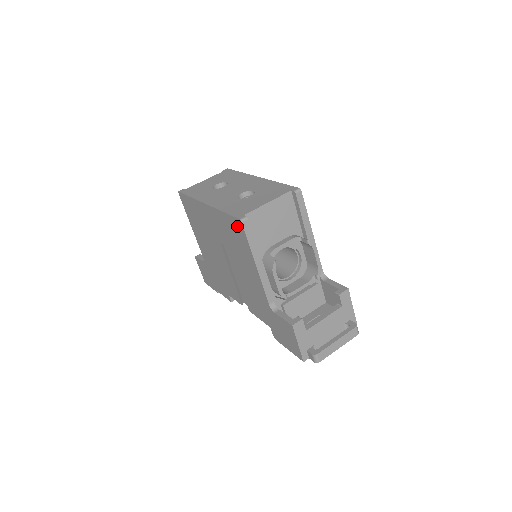
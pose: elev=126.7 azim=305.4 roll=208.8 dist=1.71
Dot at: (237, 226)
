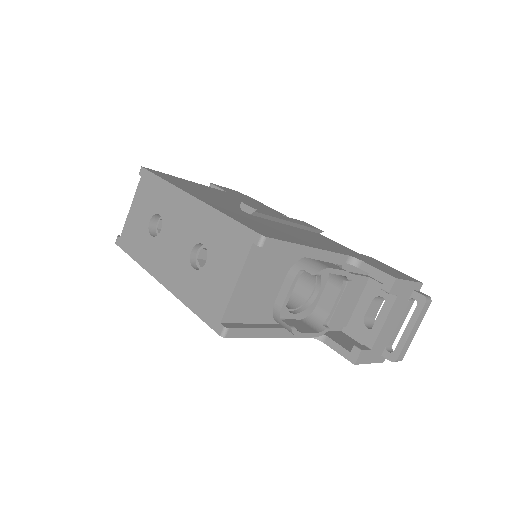
Dot at: occluded
